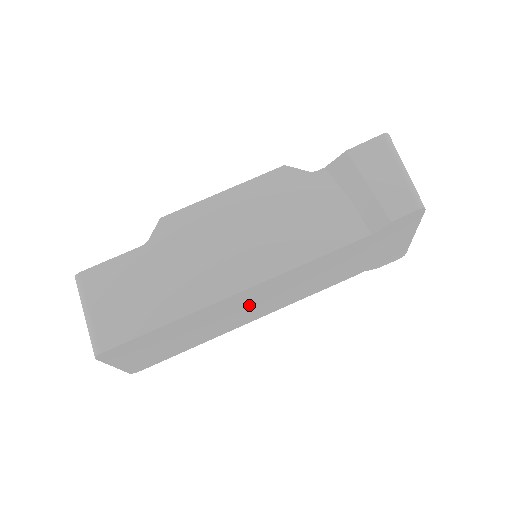
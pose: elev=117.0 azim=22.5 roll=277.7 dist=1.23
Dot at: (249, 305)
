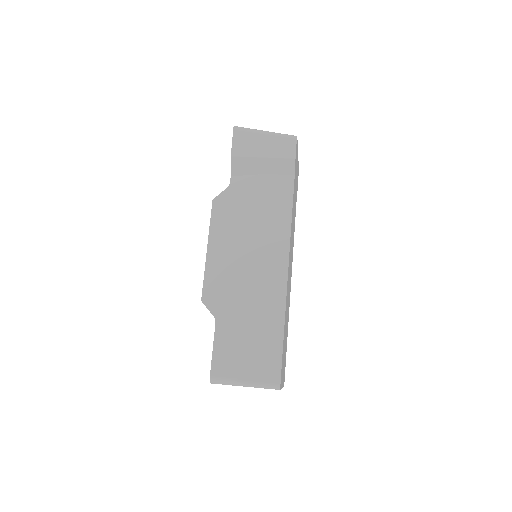
Dot at: (289, 277)
